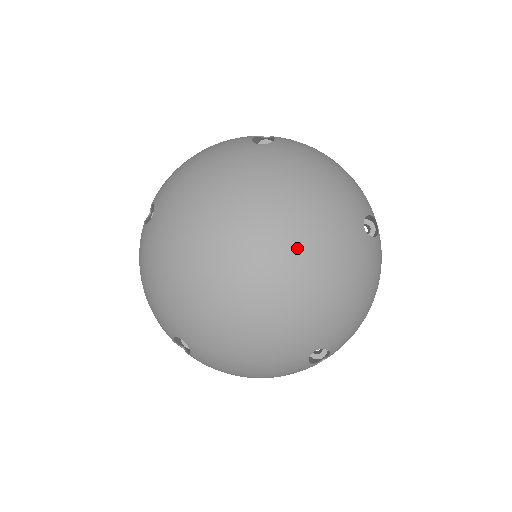
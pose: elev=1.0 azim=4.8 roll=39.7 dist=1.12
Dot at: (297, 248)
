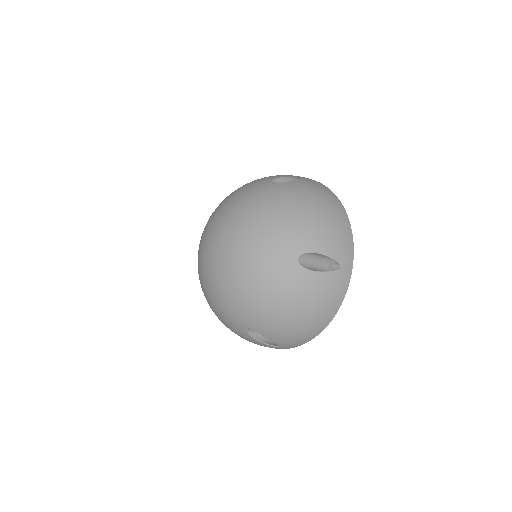
Dot at: (230, 222)
